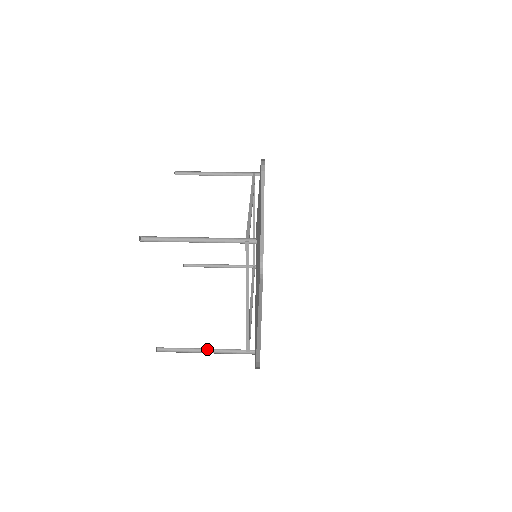
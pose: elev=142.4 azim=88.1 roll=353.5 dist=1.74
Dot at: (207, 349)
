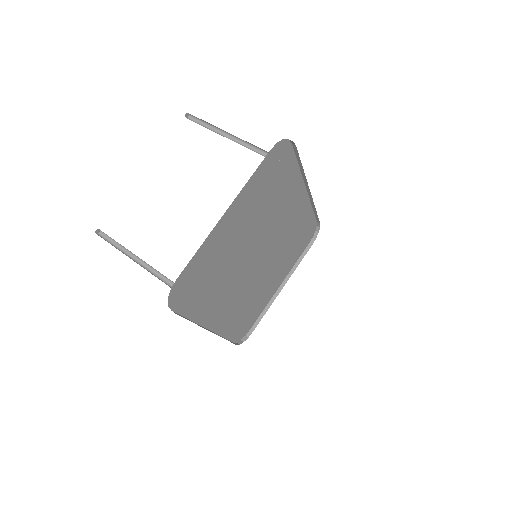
Dot at: (140, 261)
